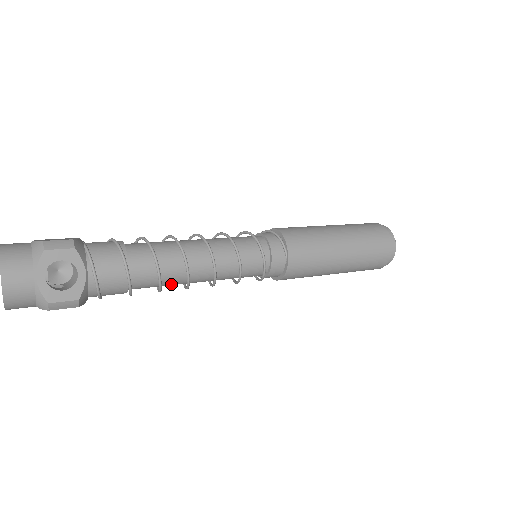
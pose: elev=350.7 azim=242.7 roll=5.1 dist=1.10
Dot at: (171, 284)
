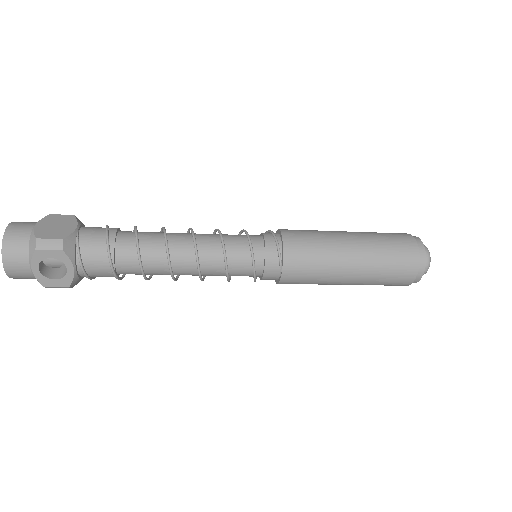
Dot at: occluded
